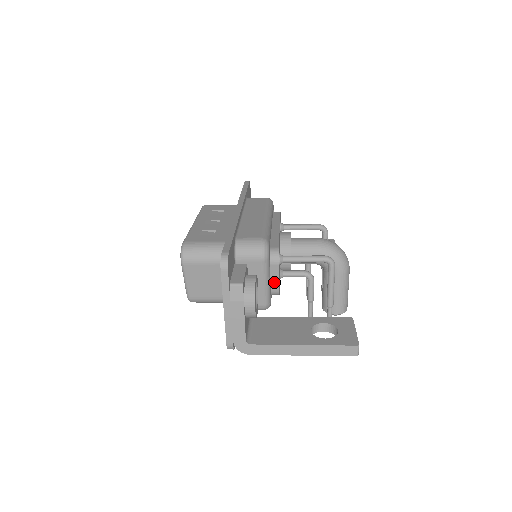
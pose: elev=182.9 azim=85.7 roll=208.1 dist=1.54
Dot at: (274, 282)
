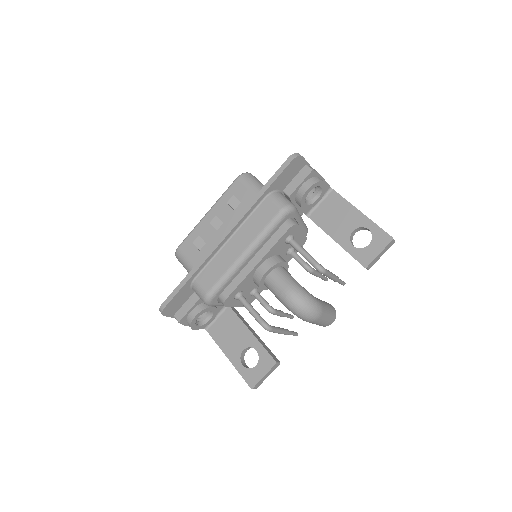
Dot at: occluded
